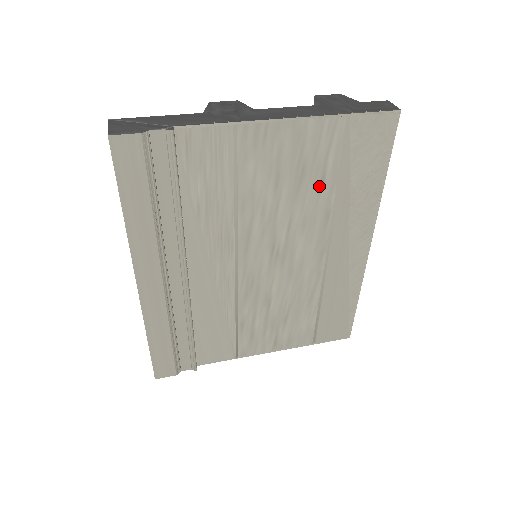
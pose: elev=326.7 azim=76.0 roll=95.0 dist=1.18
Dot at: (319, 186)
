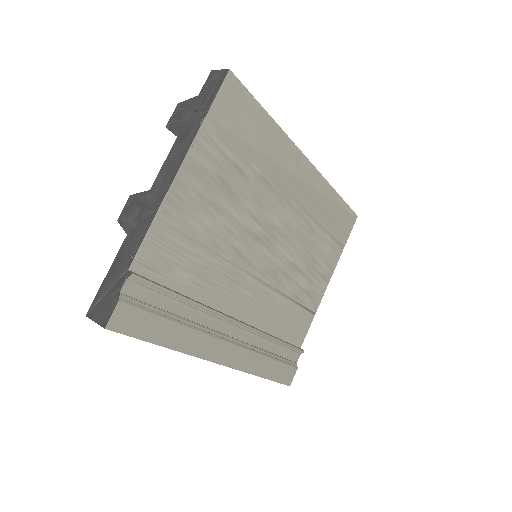
Dot at: (241, 175)
